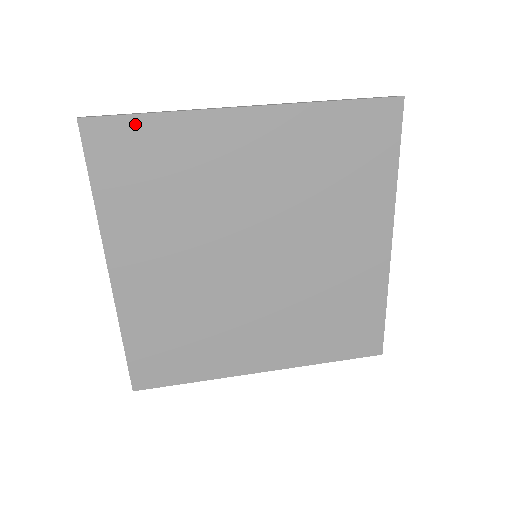
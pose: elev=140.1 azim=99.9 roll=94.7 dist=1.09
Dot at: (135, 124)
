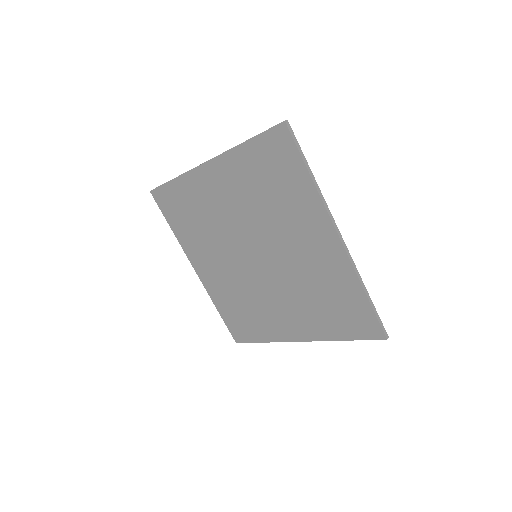
Dot at: (168, 188)
